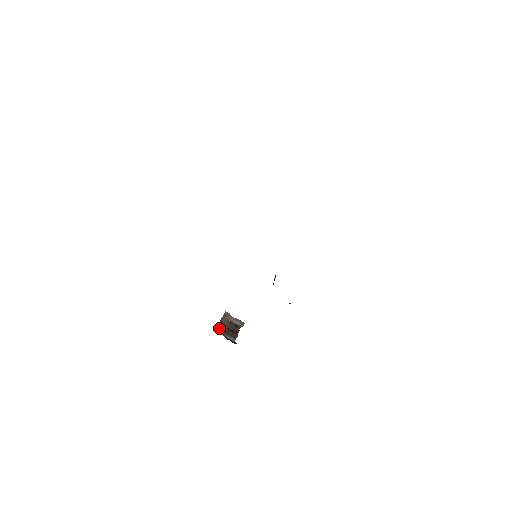
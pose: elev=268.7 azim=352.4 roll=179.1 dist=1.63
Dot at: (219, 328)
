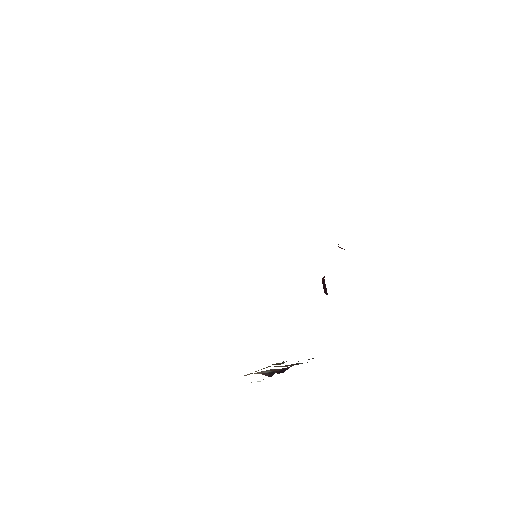
Dot at: (279, 363)
